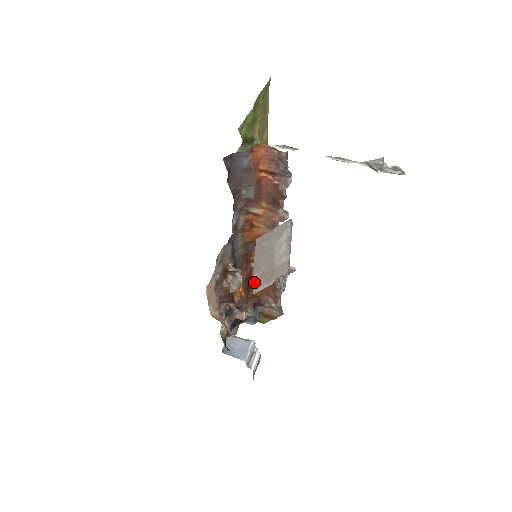
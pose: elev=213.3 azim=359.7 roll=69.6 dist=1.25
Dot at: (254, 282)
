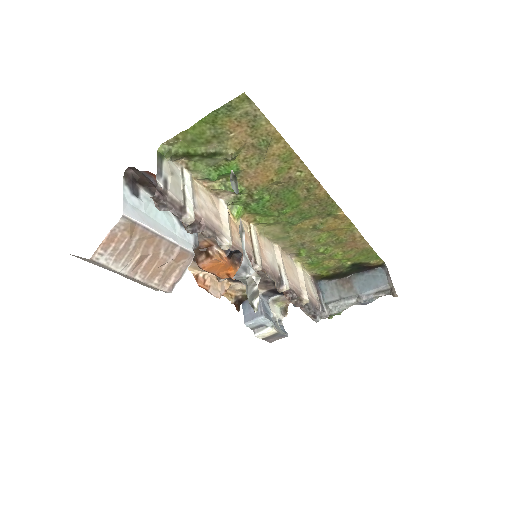
Dot at: (129, 278)
